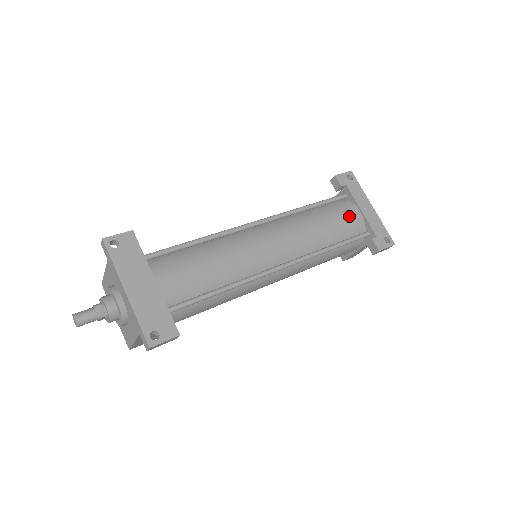
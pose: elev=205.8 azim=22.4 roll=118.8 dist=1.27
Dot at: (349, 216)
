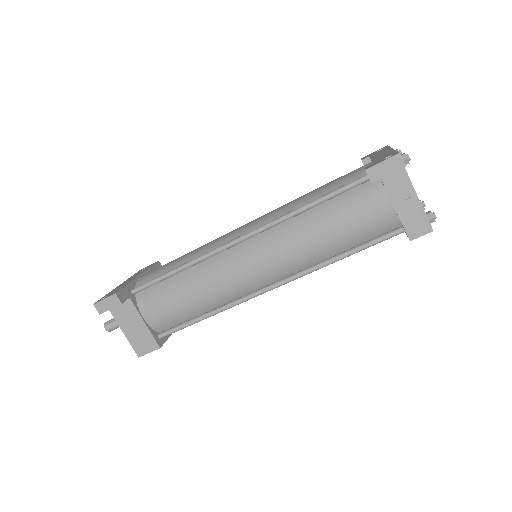
Dot at: (352, 172)
